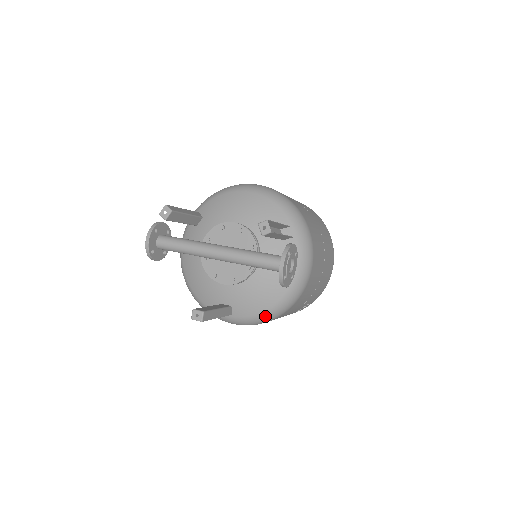
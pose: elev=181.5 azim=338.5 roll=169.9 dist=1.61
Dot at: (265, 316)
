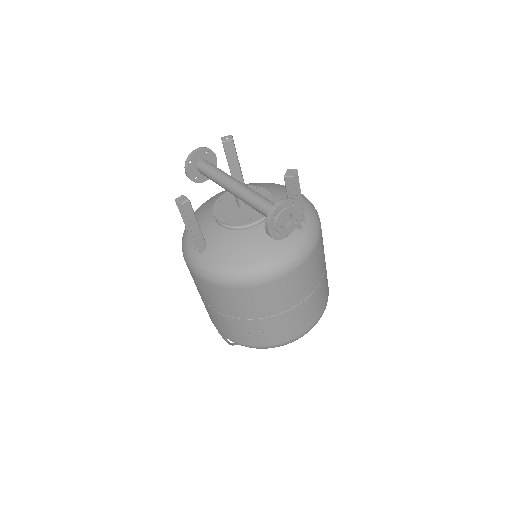
Dot at: (226, 273)
